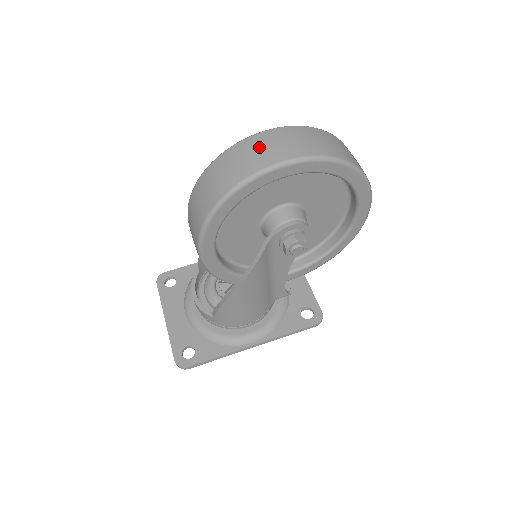
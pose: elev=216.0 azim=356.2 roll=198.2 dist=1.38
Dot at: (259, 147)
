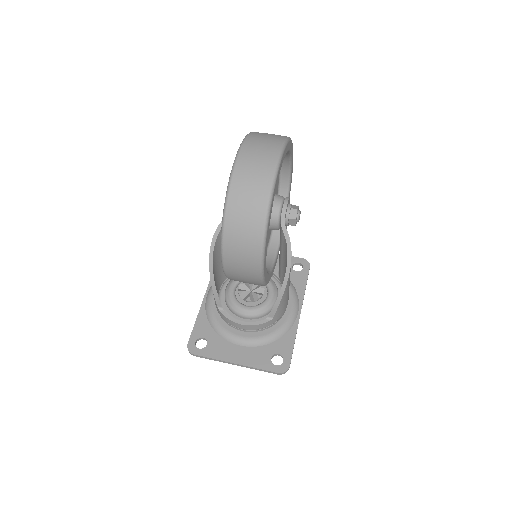
Dot at: (252, 163)
